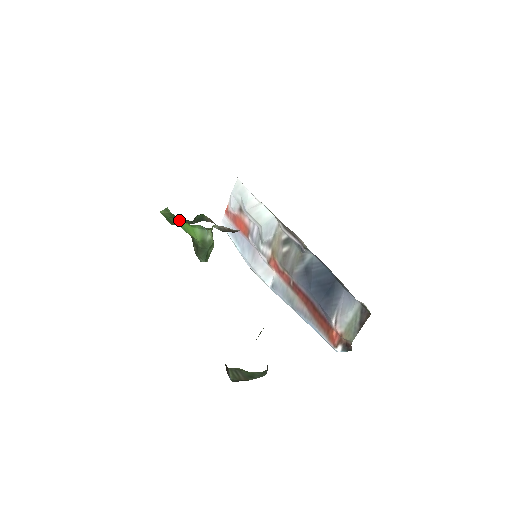
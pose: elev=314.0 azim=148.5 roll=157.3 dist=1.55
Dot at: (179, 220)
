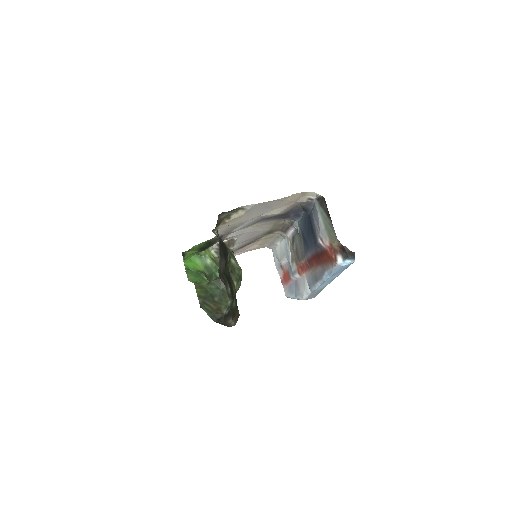
Dot at: (186, 265)
